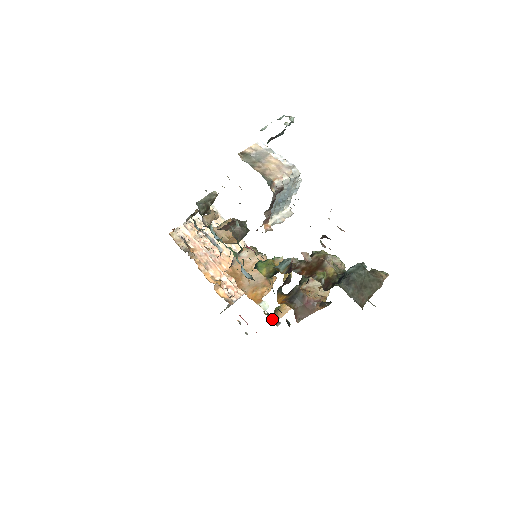
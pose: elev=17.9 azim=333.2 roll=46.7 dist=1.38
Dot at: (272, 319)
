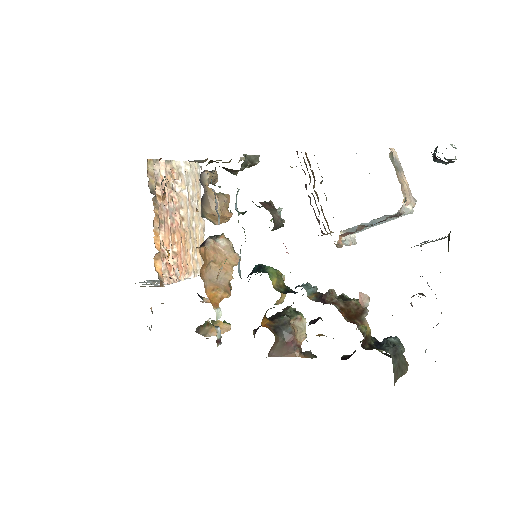
Dot at: (217, 334)
